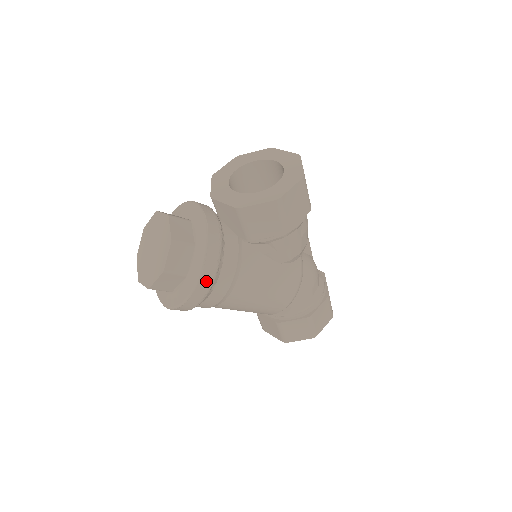
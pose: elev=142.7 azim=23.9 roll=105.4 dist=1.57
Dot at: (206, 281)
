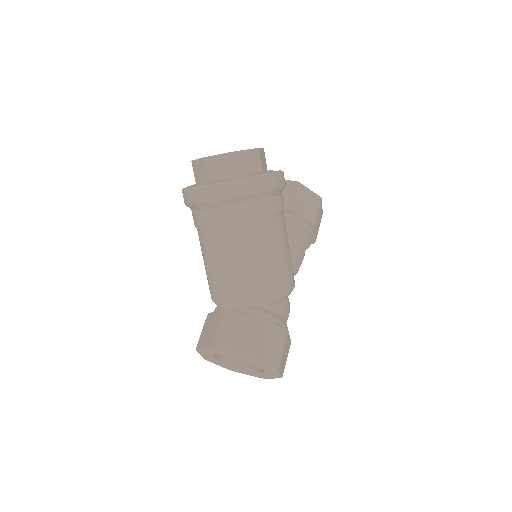
Dot at: (281, 180)
